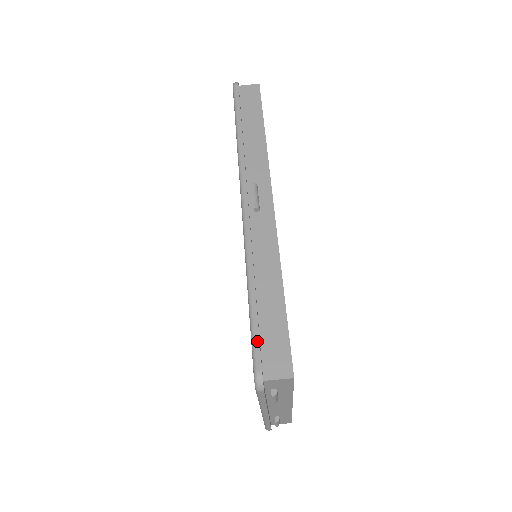
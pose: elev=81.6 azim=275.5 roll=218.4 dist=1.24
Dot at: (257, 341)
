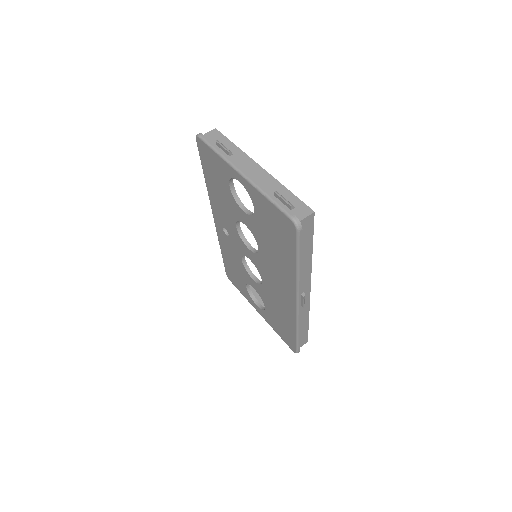
Dot at: occluded
